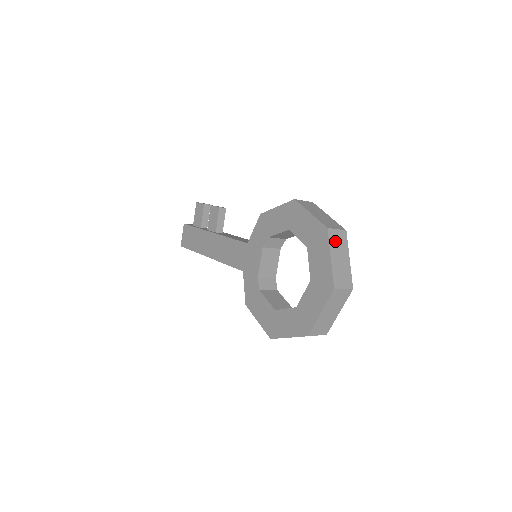
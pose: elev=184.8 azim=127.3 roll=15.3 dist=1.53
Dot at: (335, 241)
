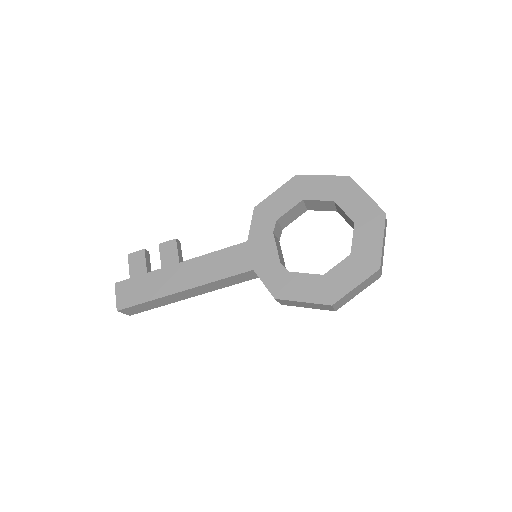
Dot at: occluded
